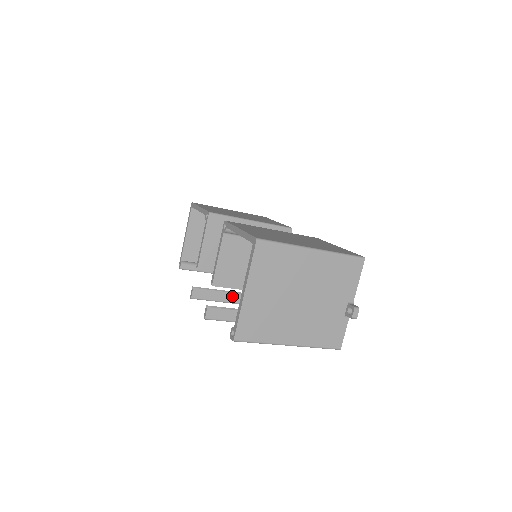
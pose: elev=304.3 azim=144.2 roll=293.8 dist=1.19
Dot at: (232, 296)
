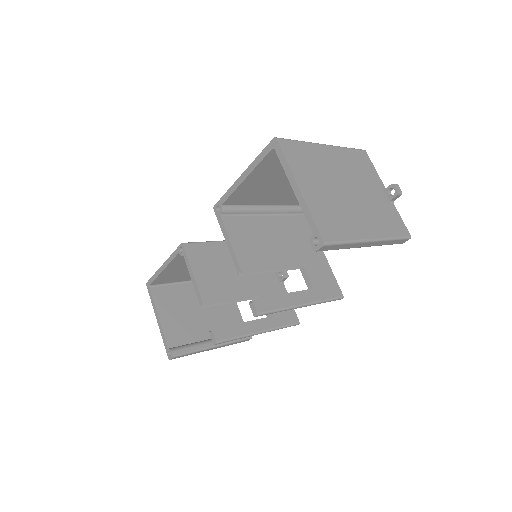
Dot at: (255, 324)
